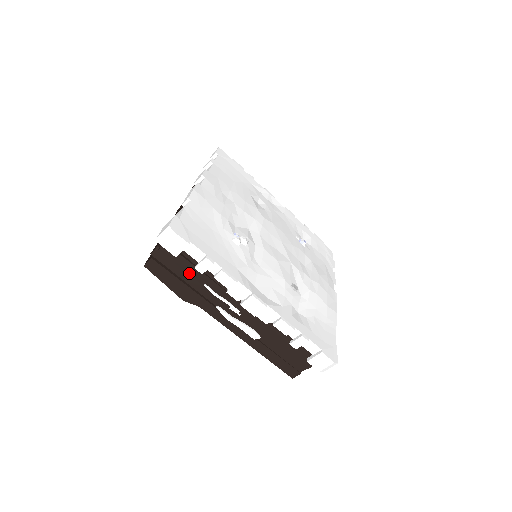
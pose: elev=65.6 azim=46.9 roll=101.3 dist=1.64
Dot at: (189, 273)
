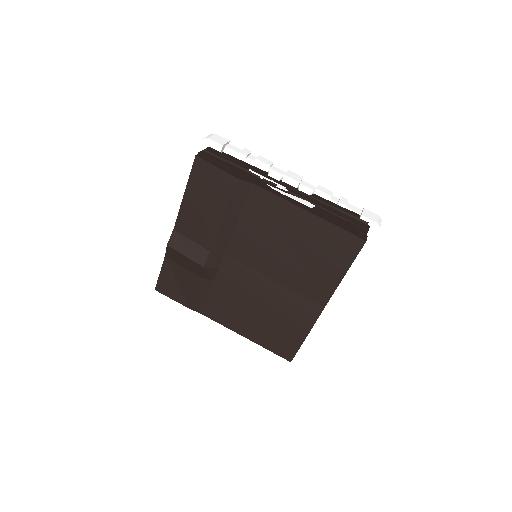
Dot at: (234, 163)
